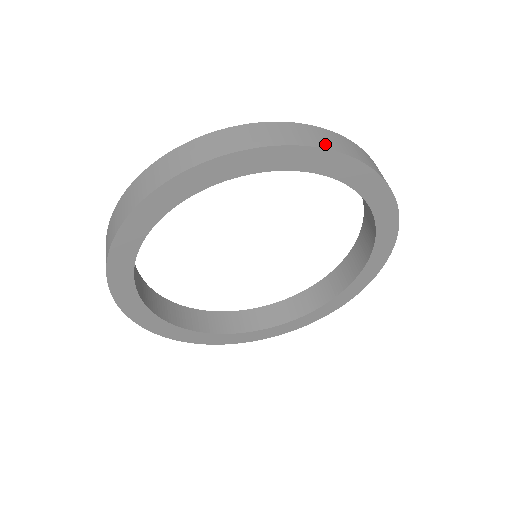
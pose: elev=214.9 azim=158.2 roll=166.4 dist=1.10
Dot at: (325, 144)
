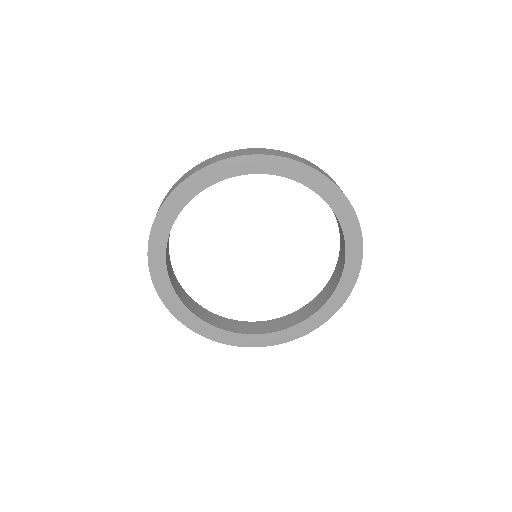
Dot at: (199, 168)
